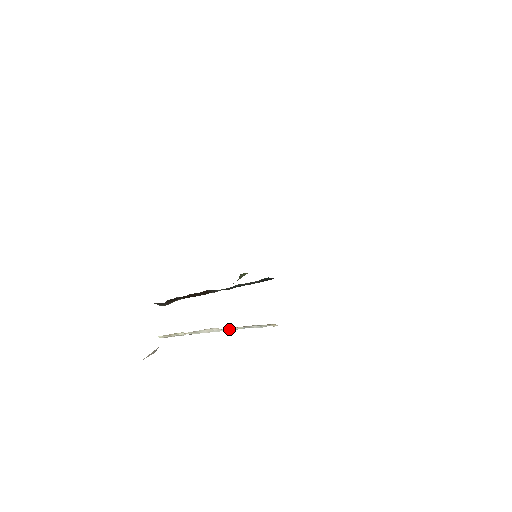
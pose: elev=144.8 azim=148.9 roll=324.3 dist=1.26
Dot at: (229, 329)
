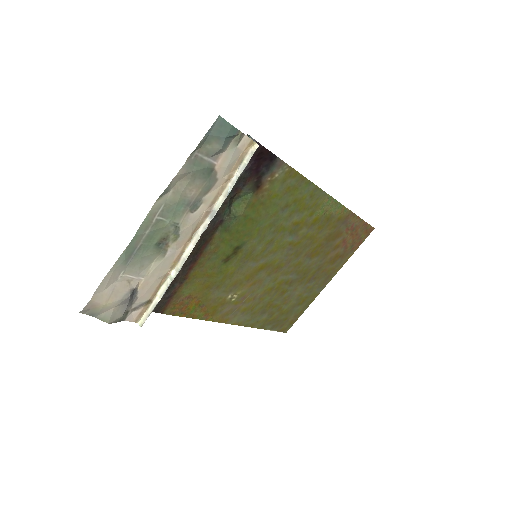
Dot at: (215, 211)
